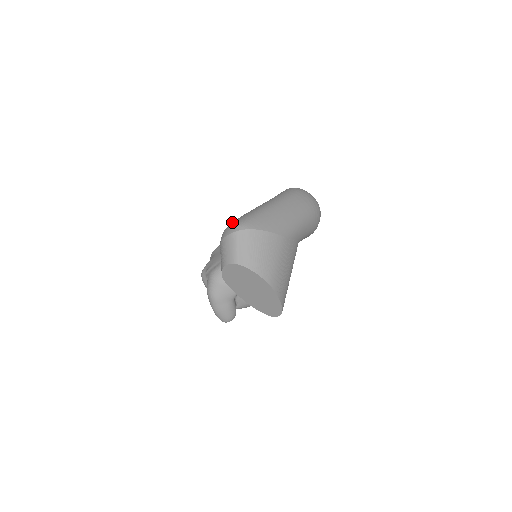
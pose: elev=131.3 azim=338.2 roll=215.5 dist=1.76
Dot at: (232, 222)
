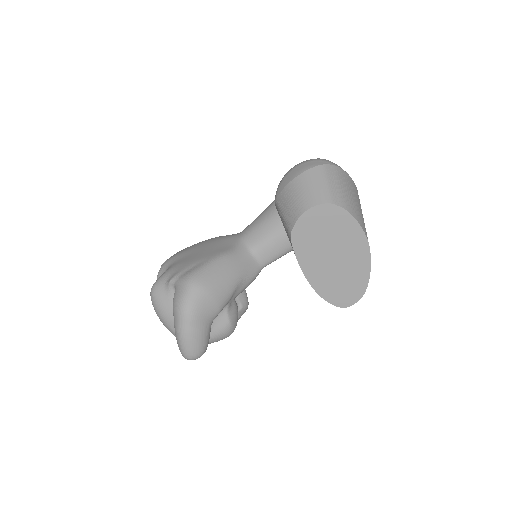
Dot at: occluded
